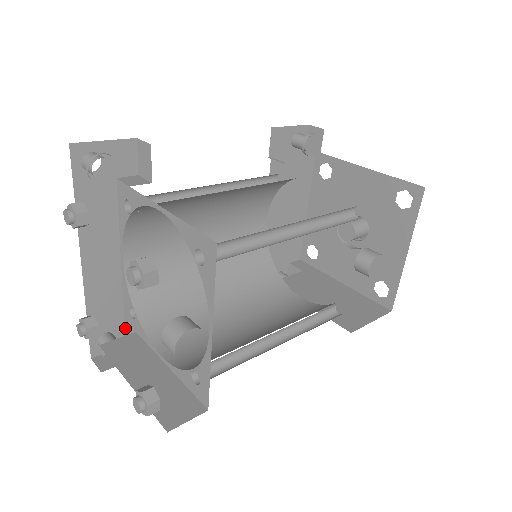
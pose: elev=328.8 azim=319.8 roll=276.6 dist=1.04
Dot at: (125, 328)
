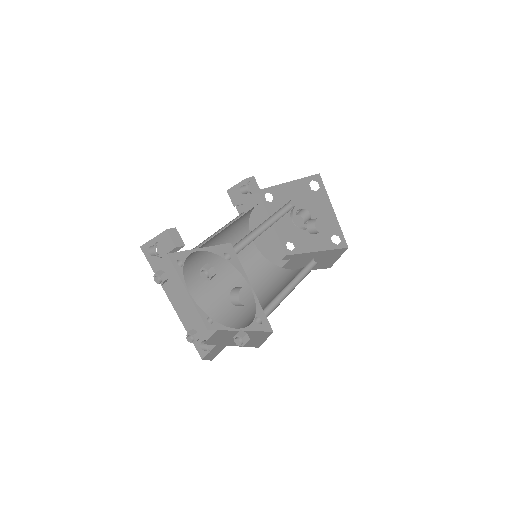
Dot at: (211, 335)
